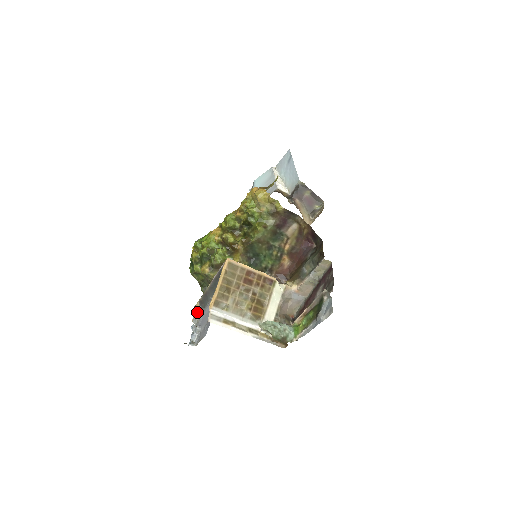
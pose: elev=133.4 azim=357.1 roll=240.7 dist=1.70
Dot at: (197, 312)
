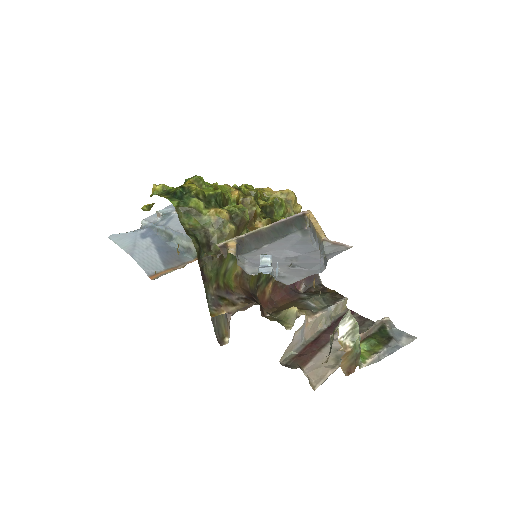
Dot at: (236, 250)
